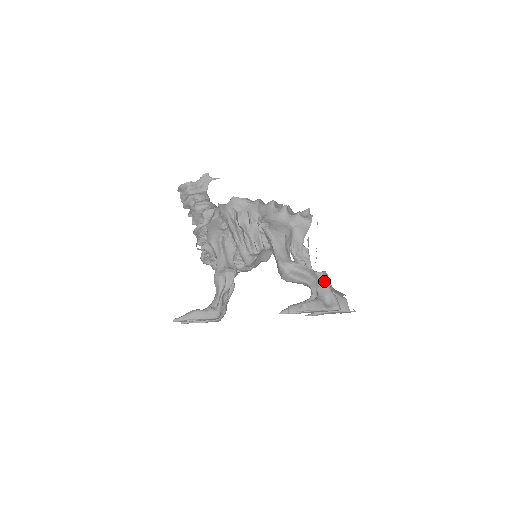
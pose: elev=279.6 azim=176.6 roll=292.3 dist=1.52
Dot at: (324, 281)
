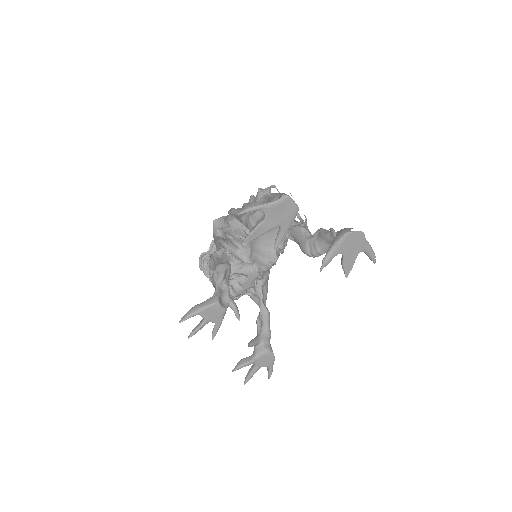
Dot at: (272, 193)
